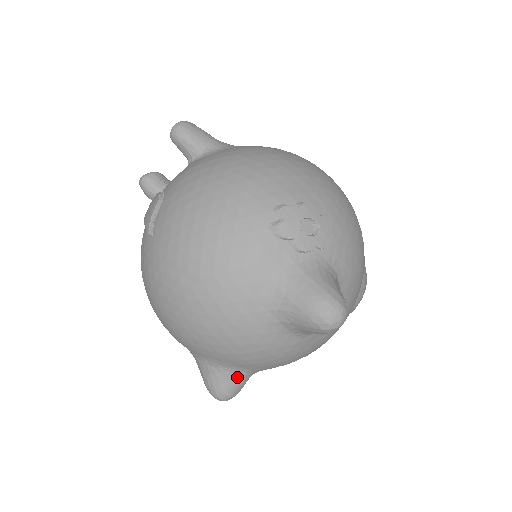
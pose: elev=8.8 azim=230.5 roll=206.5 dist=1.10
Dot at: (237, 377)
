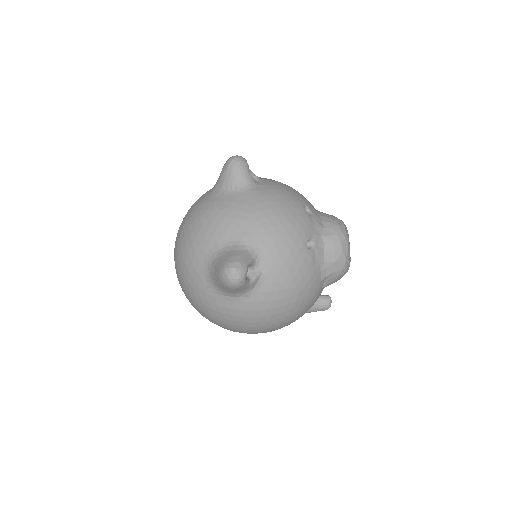
Dot at: (232, 251)
